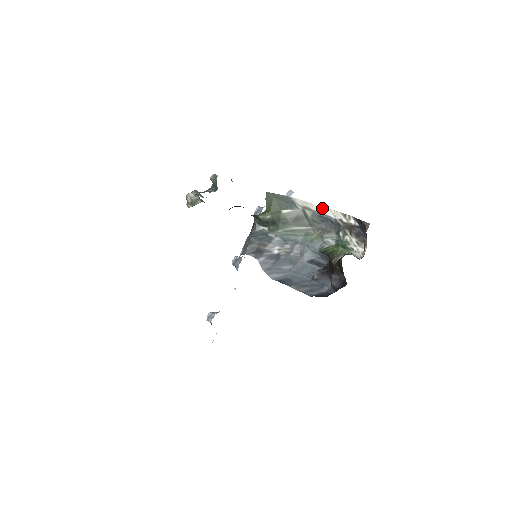
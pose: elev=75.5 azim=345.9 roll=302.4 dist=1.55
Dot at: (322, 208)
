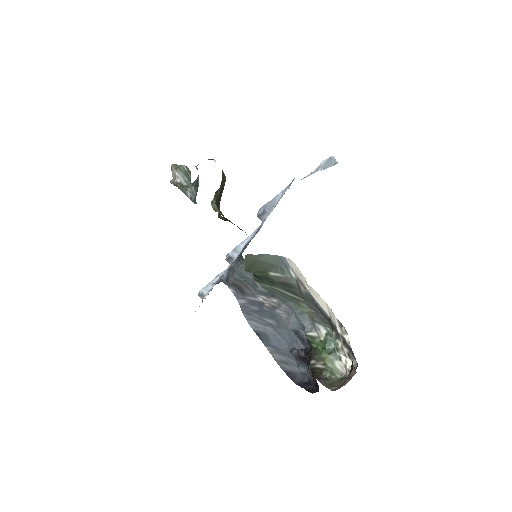
Dot at: (318, 297)
